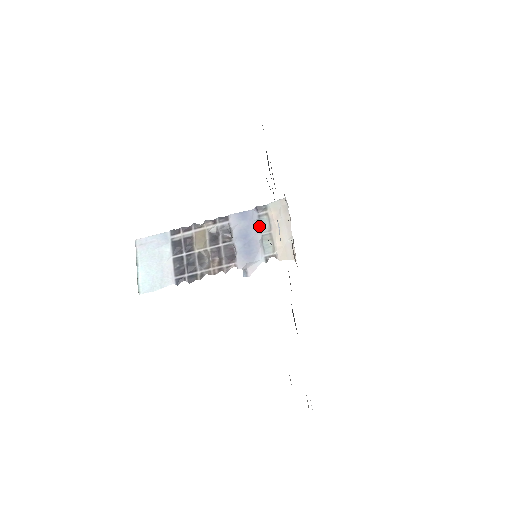
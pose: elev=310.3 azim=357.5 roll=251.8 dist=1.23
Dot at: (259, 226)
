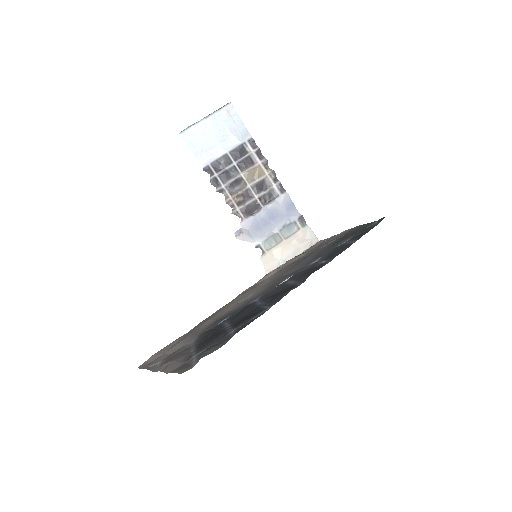
Dot at: (285, 227)
